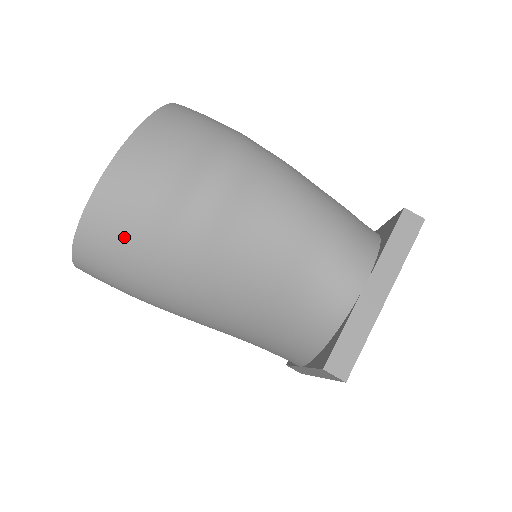
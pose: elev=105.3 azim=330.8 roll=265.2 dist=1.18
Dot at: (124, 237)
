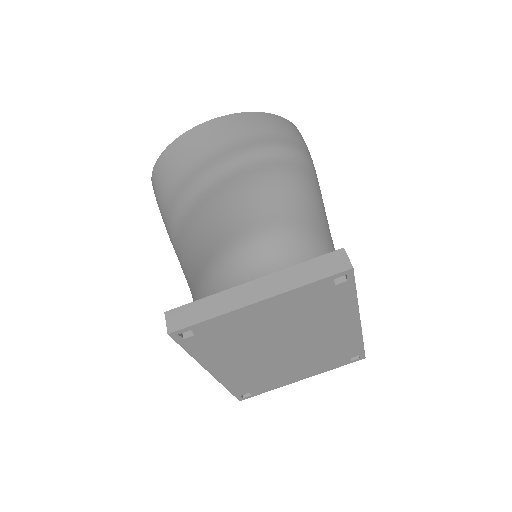
Dot at: (174, 174)
